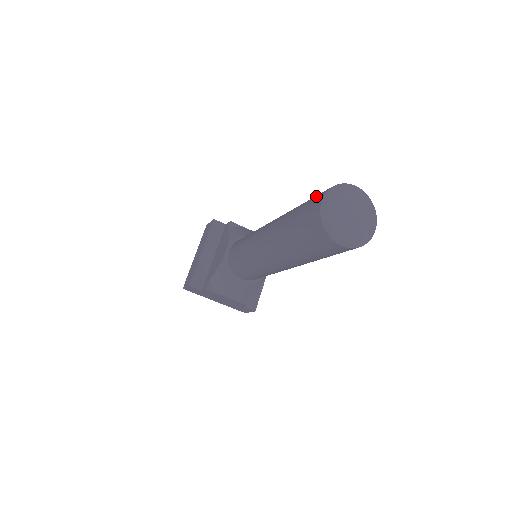
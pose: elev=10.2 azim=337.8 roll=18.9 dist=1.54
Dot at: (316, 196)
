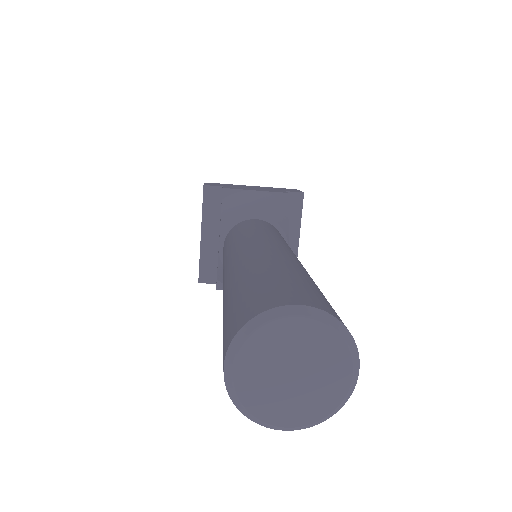
Dot at: (231, 319)
